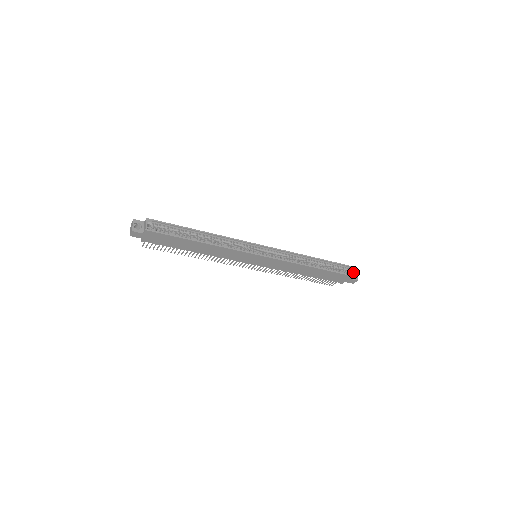
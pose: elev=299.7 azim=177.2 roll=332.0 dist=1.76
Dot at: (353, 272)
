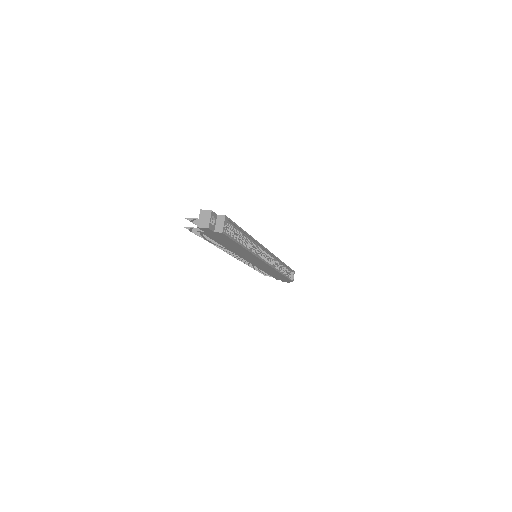
Dot at: occluded
